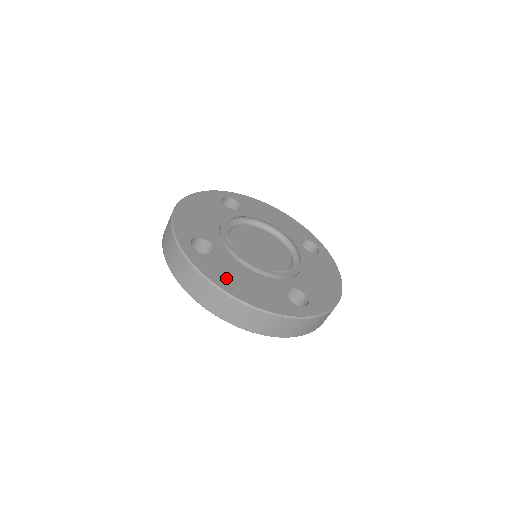
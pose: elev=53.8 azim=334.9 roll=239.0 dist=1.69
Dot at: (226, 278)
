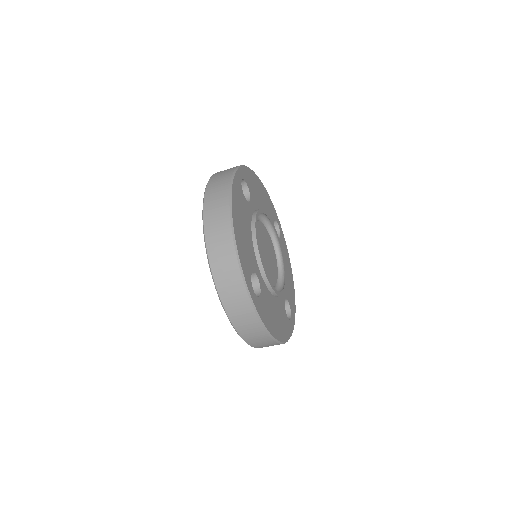
Dot at: (271, 320)
